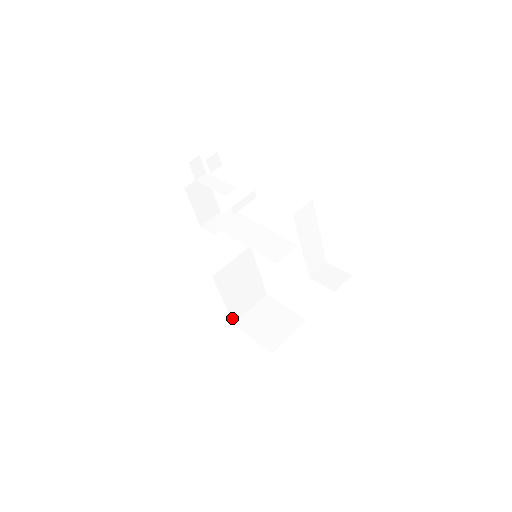
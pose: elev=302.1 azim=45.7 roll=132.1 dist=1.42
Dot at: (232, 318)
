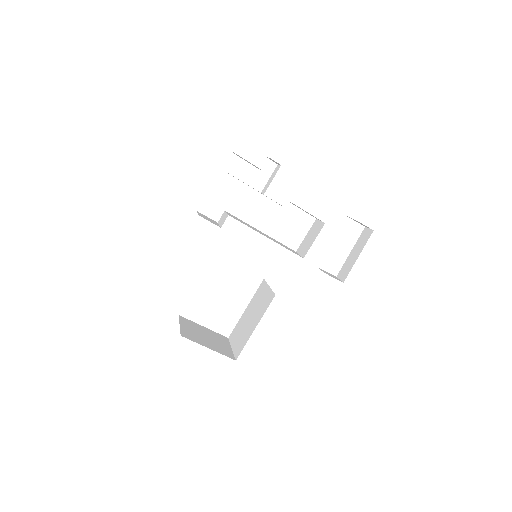
Dot at: occluded
